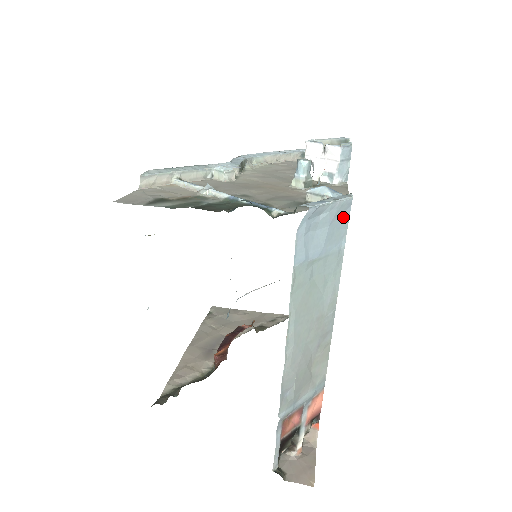
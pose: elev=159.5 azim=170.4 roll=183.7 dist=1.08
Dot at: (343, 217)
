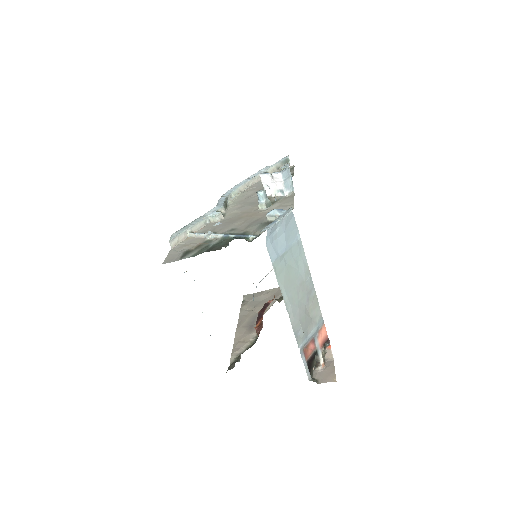
Dot at: (291, 223)
